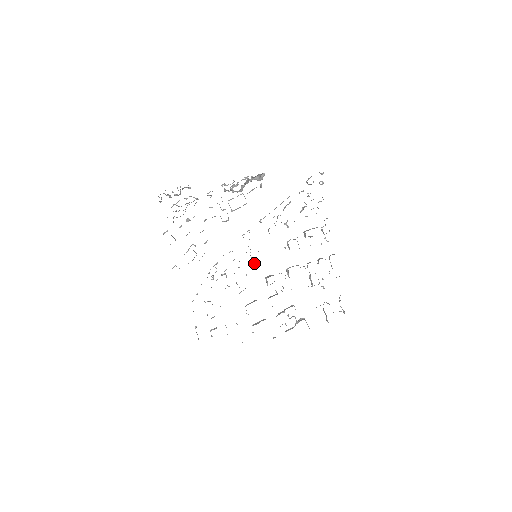
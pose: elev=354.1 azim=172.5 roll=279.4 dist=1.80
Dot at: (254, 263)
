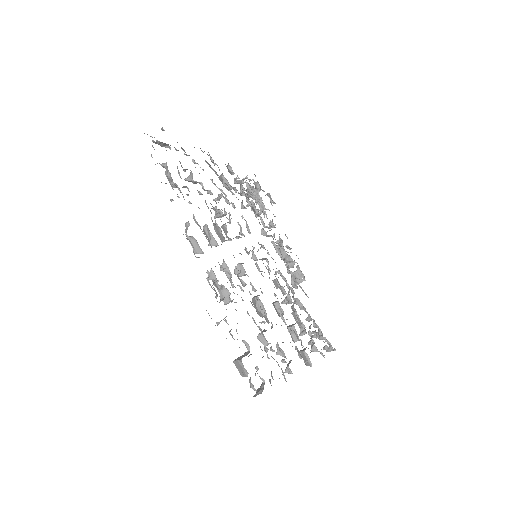
Dot at: occluded
